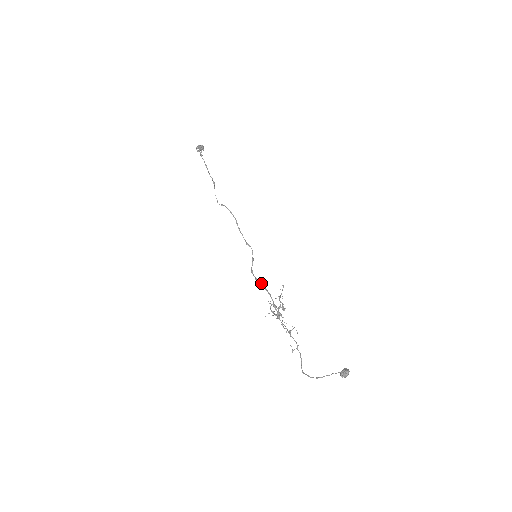
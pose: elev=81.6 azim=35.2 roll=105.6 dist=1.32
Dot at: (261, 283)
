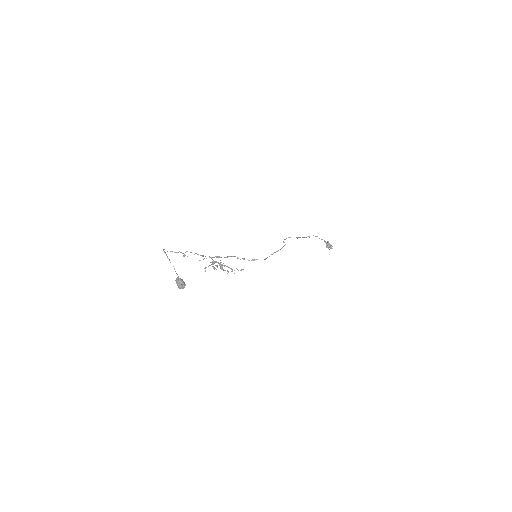
Dot at: occluded
